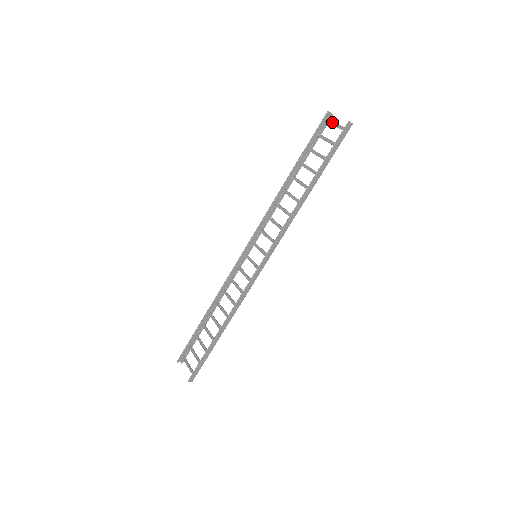
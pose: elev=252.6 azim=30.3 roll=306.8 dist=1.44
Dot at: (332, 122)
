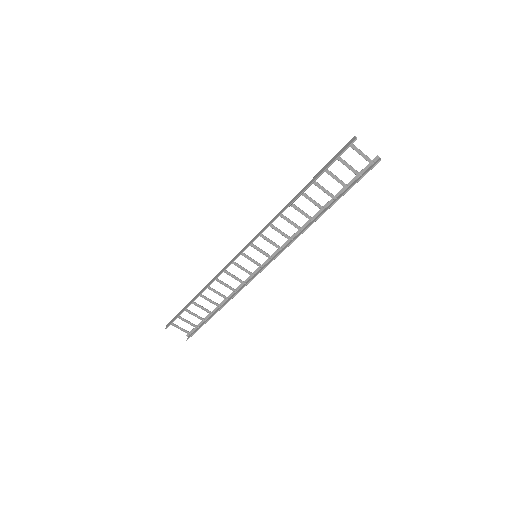
Dot at: (355, 147)
